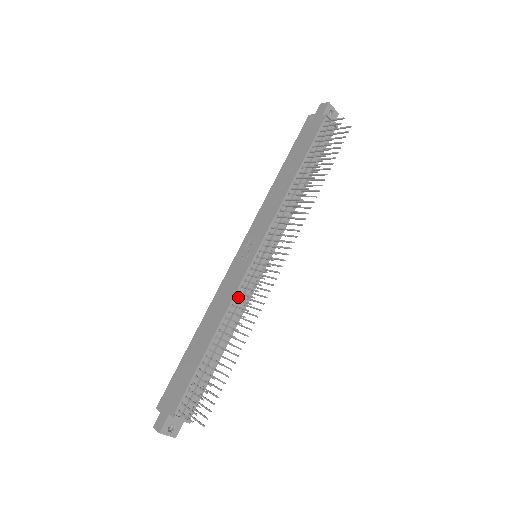
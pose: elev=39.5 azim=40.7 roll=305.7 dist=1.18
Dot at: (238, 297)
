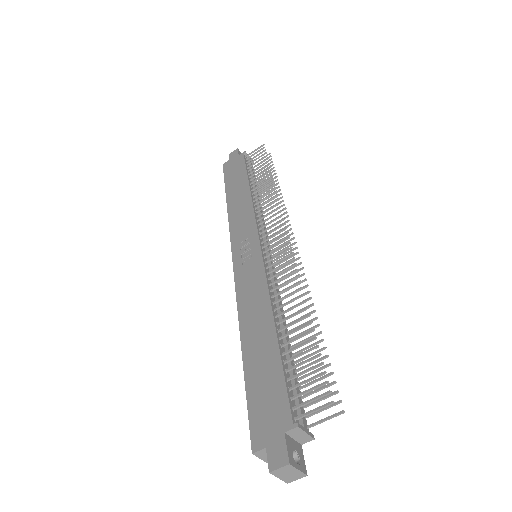
Dot at: (270, 284)
